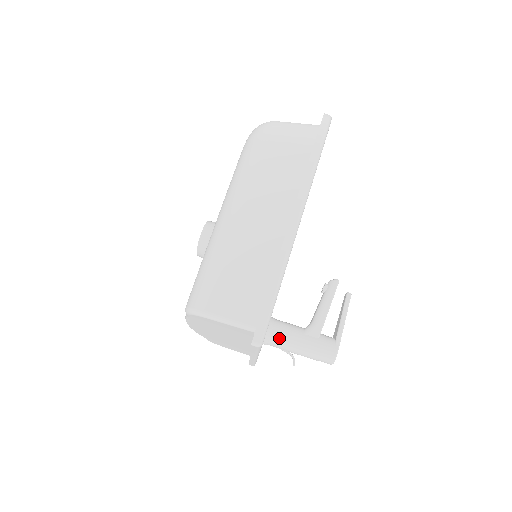
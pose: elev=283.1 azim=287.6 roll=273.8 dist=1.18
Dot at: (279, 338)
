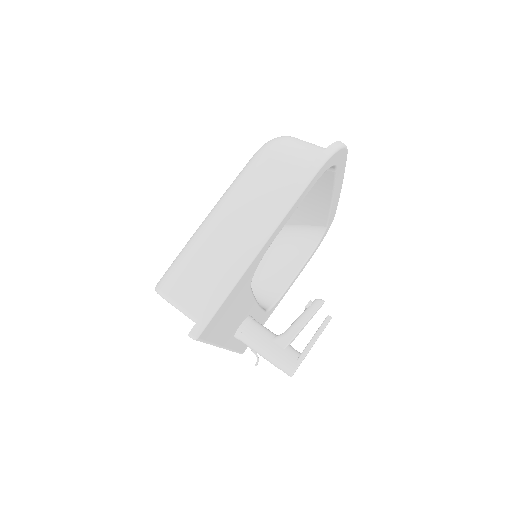
Dot at: (249, 337)
